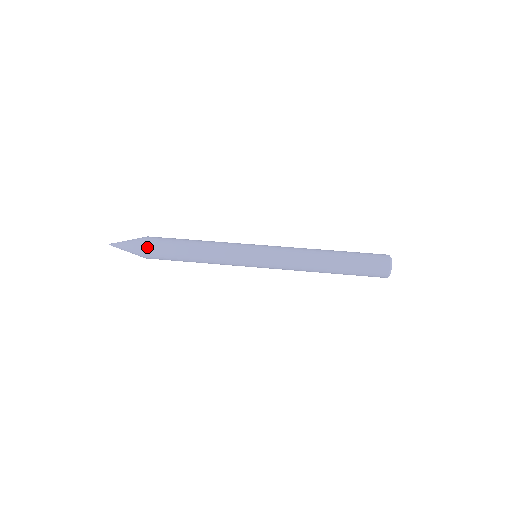
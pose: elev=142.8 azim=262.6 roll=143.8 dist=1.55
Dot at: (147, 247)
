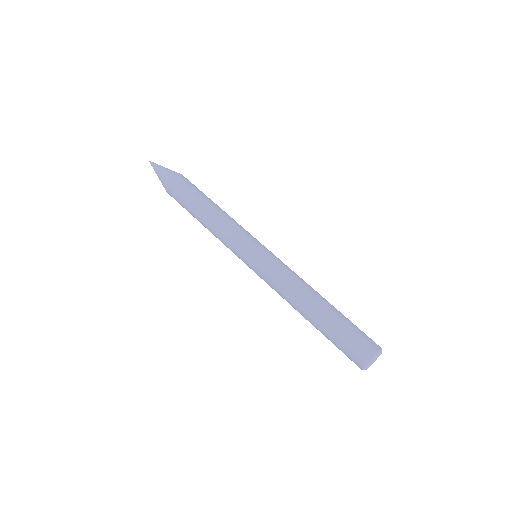
Dot at: (170, 185)
